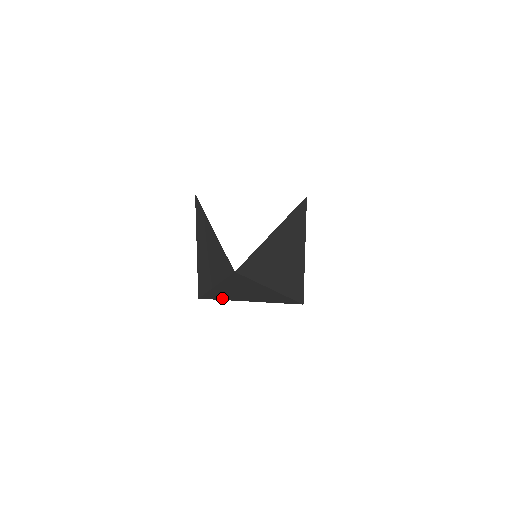
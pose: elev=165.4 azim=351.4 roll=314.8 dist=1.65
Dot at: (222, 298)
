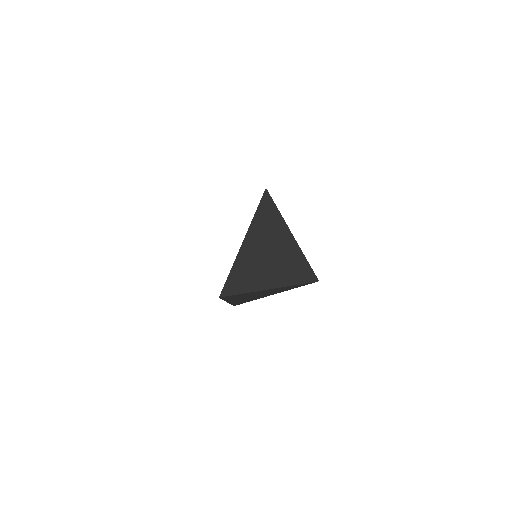
Dot at: occluded
